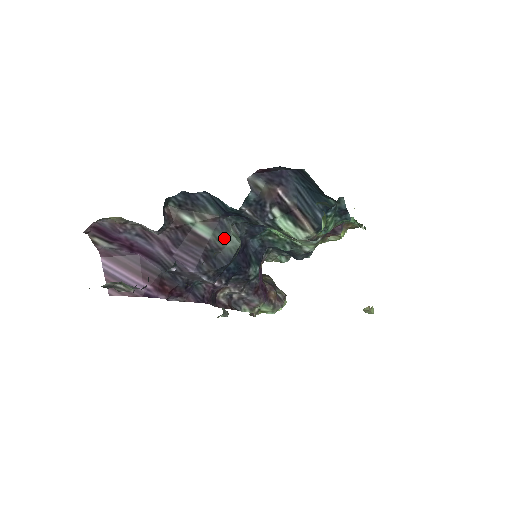
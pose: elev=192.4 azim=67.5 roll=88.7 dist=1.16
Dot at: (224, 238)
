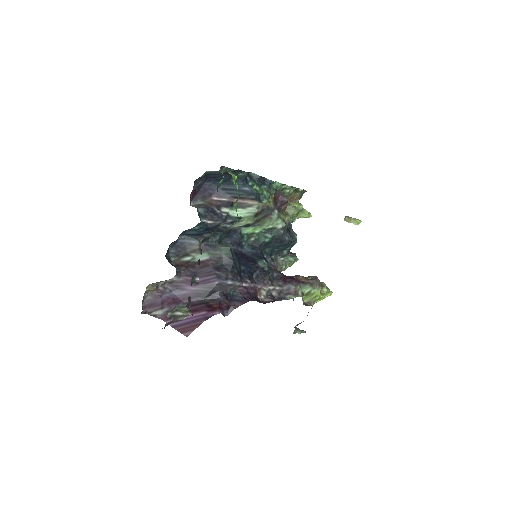
Dot at: (217, 251)
